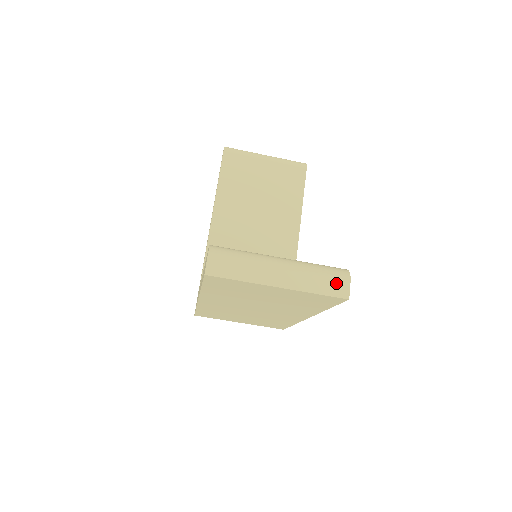
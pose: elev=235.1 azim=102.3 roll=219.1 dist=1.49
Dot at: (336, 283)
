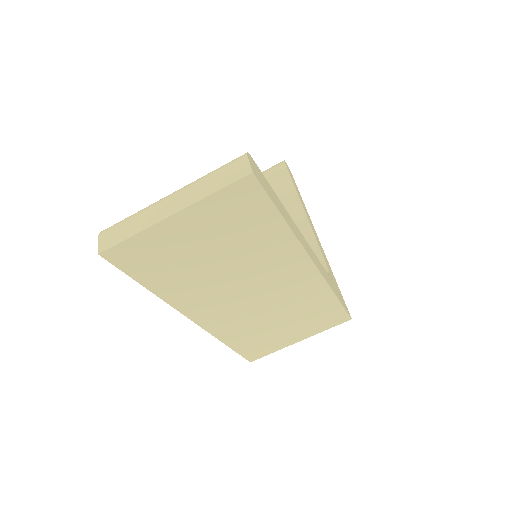
Dot at: (232, 169)
